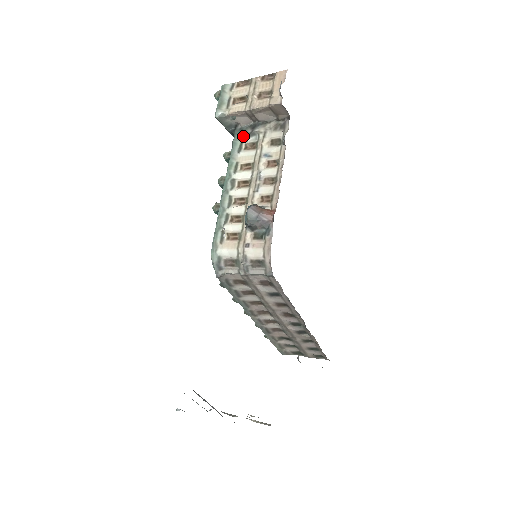
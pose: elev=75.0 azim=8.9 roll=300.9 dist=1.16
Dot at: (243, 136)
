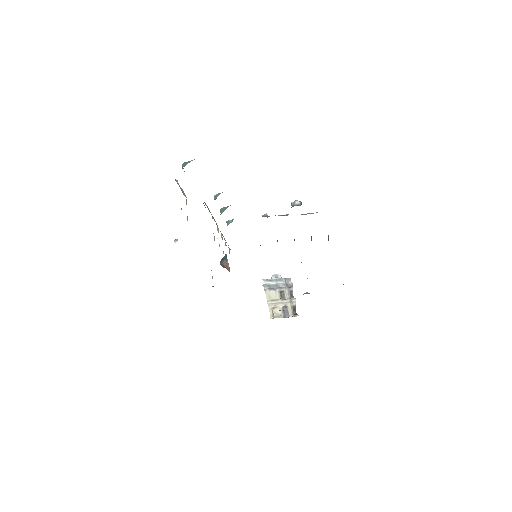
Dot at: occluded
